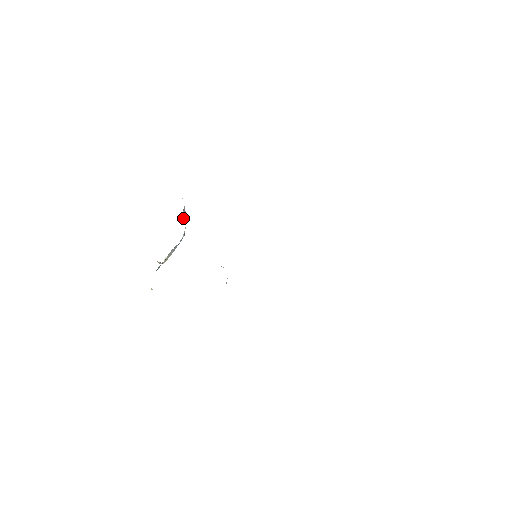
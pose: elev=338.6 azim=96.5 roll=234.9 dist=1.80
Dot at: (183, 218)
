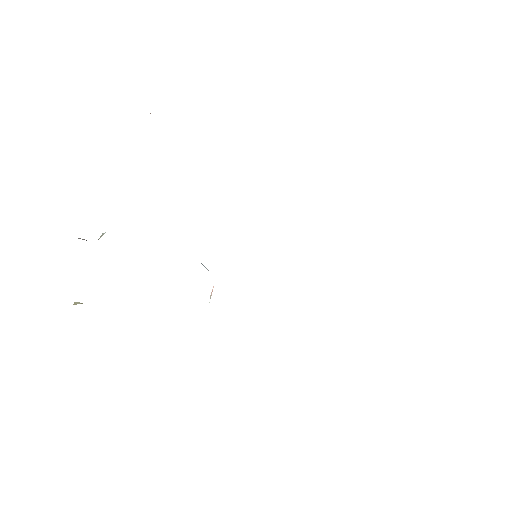
Dot at: occluded
